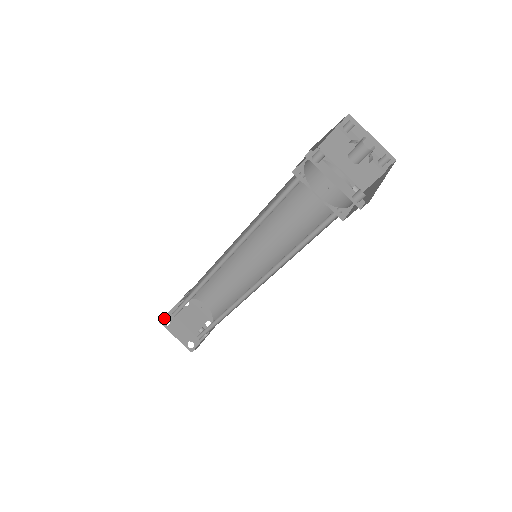
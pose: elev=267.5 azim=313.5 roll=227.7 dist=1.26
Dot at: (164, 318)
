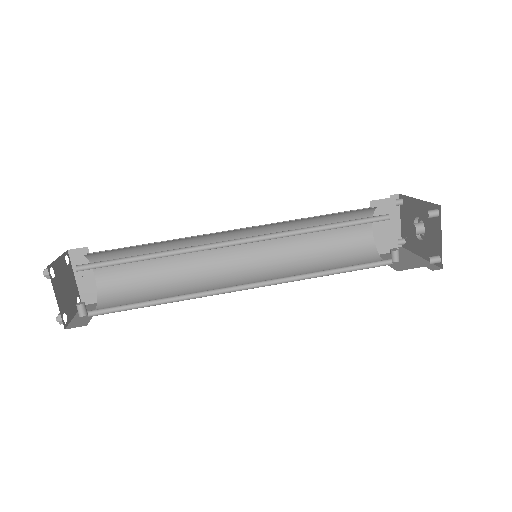
Dot at: (51, 265)
